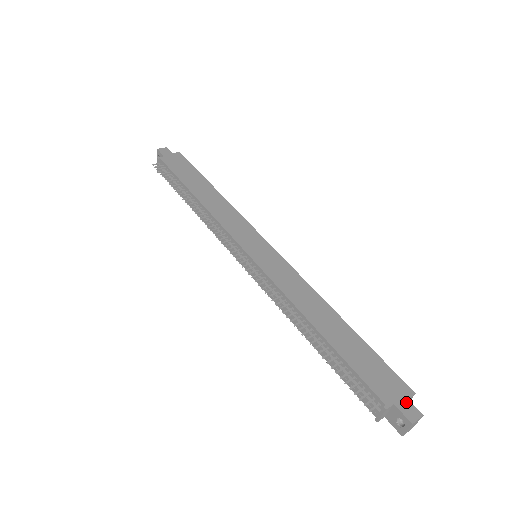
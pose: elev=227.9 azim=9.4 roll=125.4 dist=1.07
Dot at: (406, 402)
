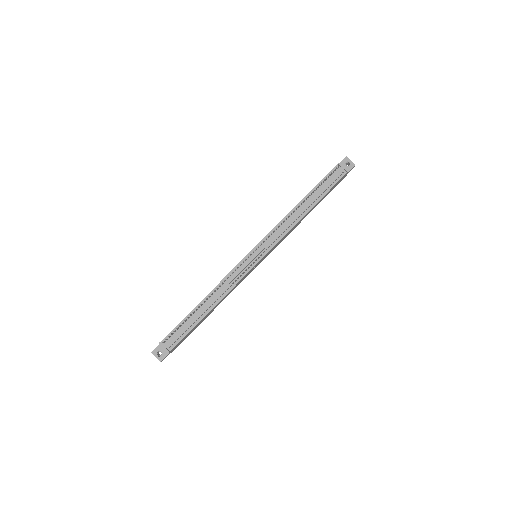
Dot at: occluded
